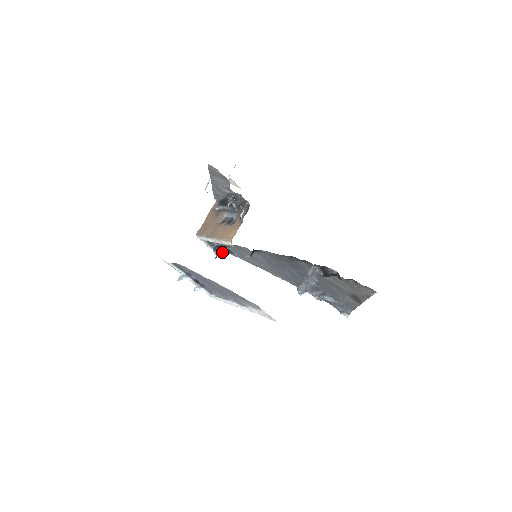
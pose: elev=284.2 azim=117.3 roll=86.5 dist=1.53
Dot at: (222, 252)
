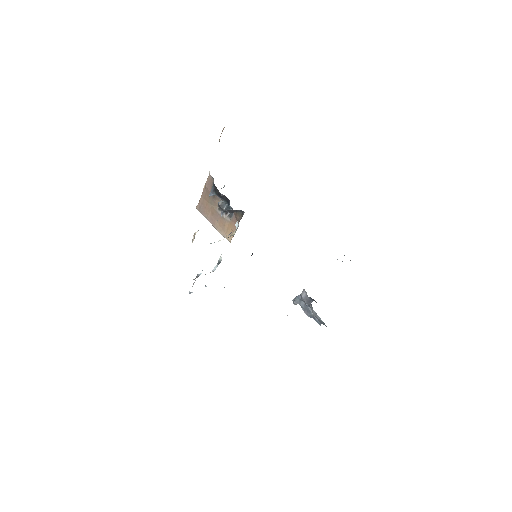
Dot at: occluded
